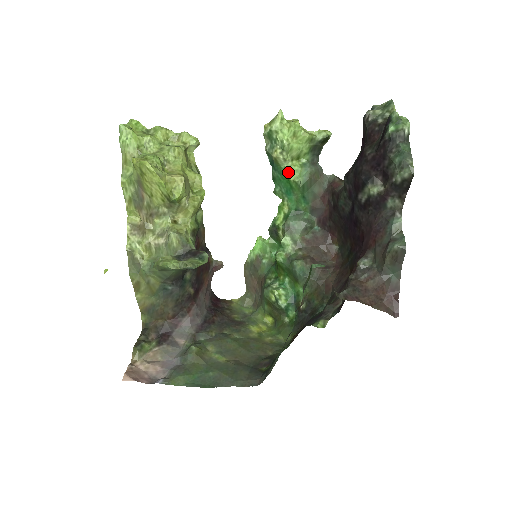
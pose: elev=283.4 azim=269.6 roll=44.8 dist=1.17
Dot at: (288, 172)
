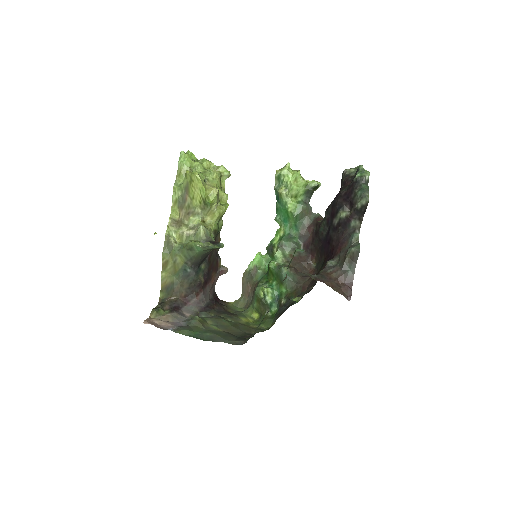
Dot at: (287, 205)
